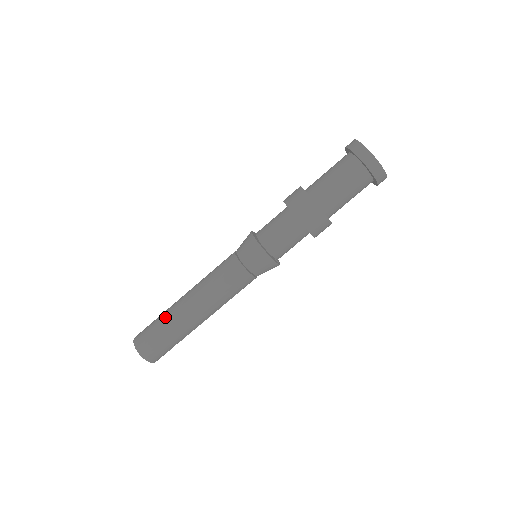
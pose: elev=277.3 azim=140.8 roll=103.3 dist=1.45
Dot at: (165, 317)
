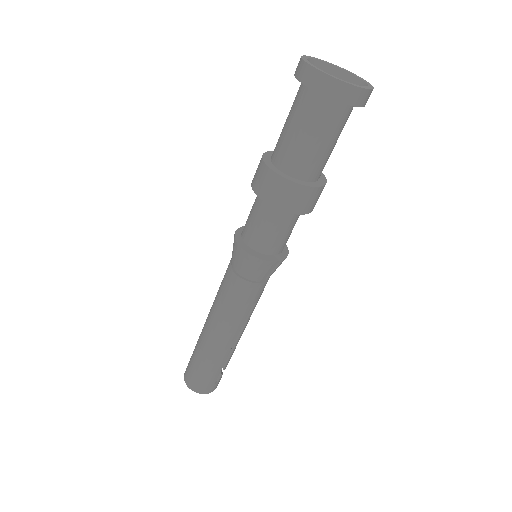
Dot at: (196, 345)
